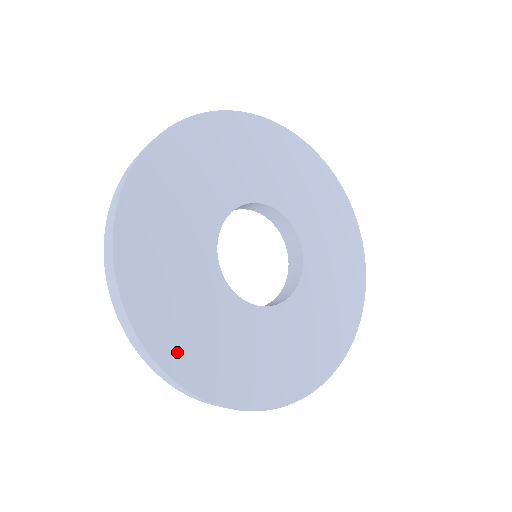
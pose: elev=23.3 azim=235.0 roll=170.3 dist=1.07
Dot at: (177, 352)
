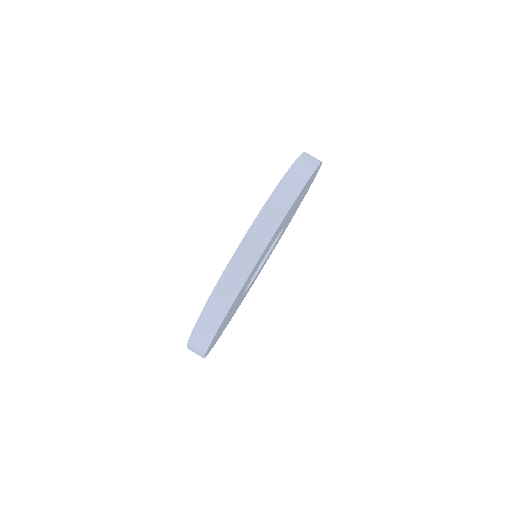
Dot at: occluded
